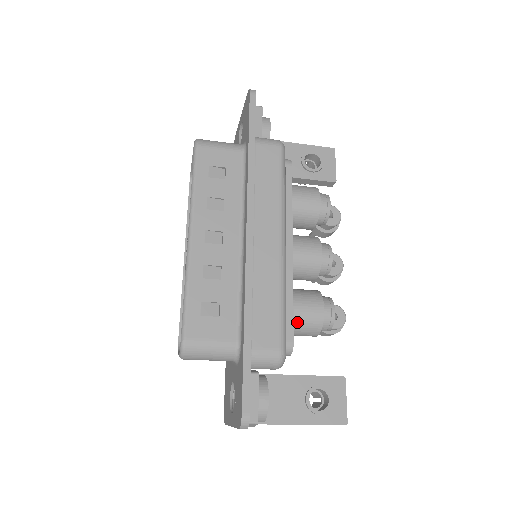
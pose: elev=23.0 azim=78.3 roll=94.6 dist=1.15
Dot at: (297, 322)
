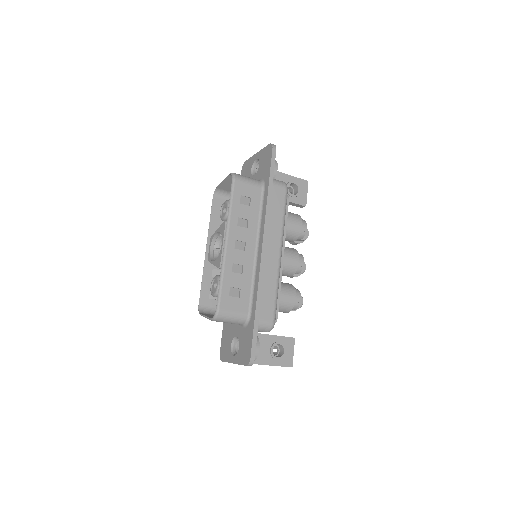
Dot at: (279, 304)
